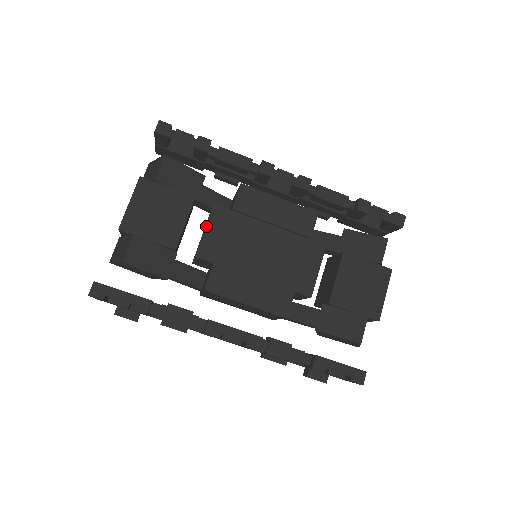
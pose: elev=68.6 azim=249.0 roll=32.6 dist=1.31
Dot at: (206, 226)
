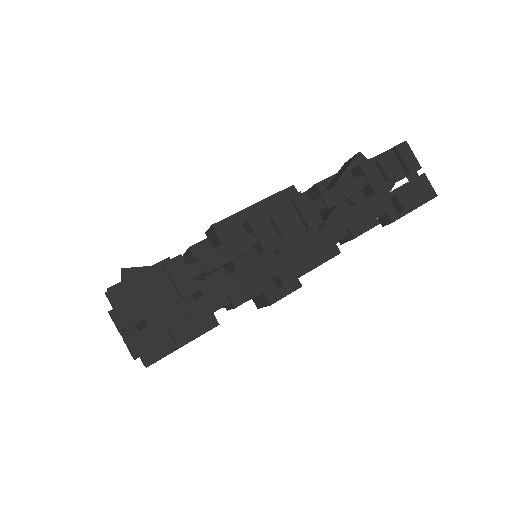
Dot at: (184, 254)
